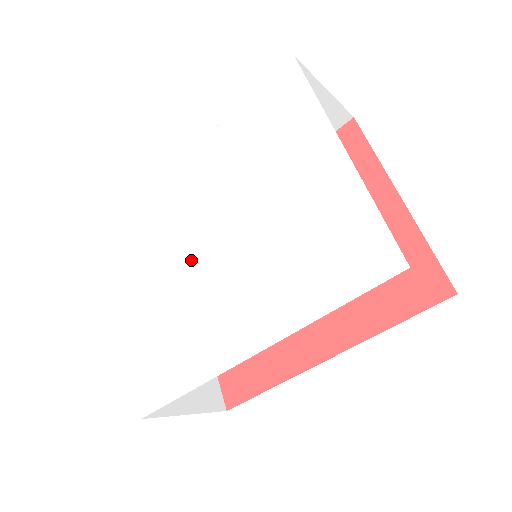
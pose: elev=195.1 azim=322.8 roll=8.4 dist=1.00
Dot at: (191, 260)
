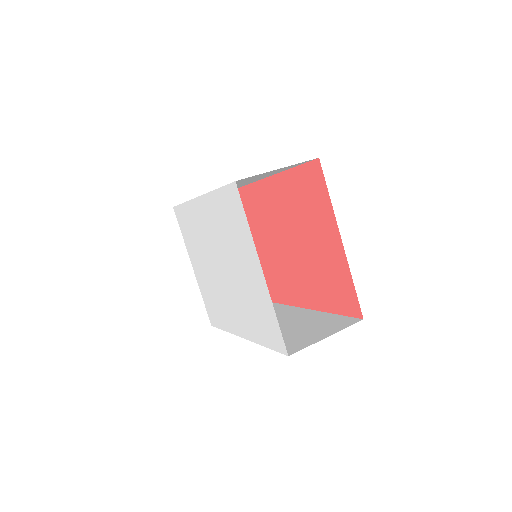
Dot at: (213, 268)
